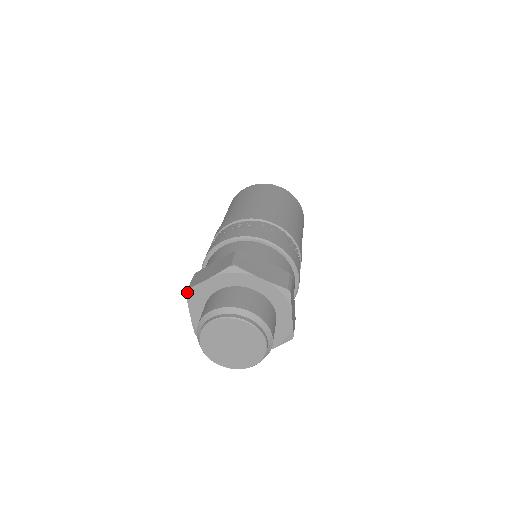
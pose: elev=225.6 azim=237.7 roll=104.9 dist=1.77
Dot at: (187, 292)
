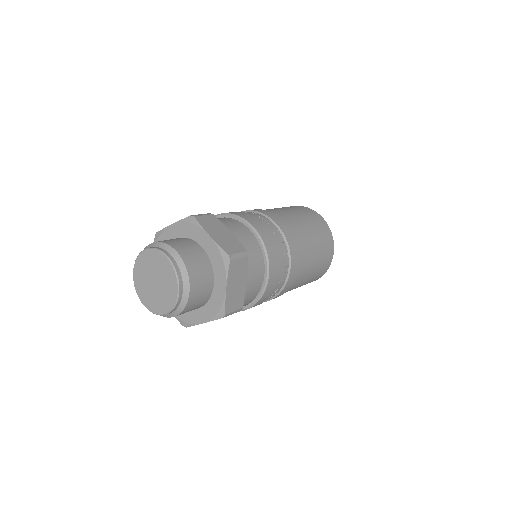
Dot at: (156, 235)
